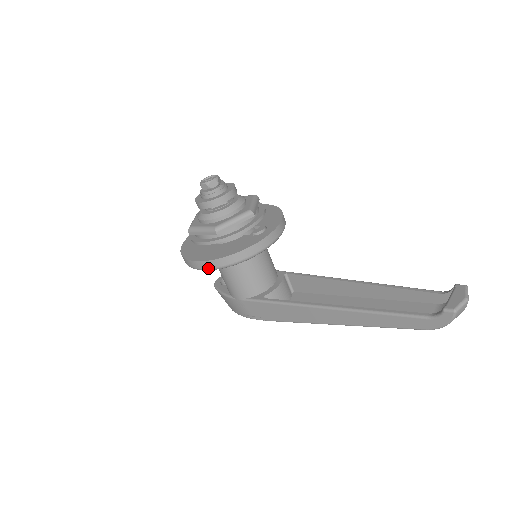
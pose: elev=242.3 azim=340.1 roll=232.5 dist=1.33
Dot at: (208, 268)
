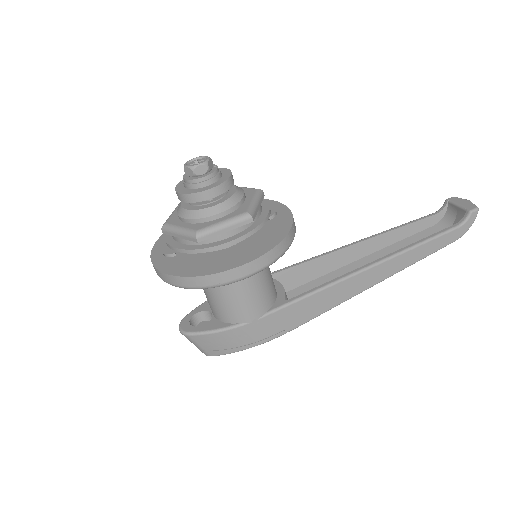
Dot at: (260, 268)
